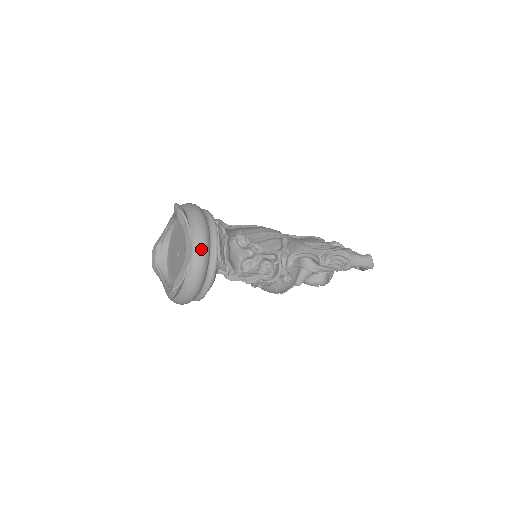
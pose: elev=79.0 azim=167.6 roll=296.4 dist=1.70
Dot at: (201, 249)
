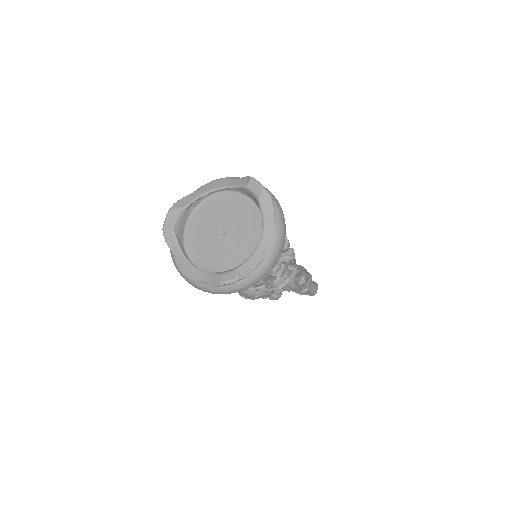
Dot at: (282, 244)
